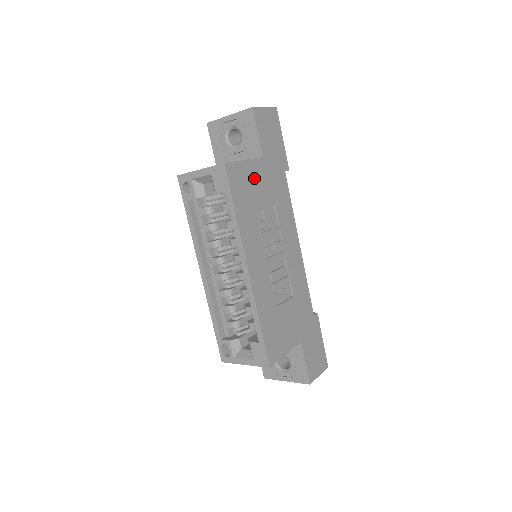
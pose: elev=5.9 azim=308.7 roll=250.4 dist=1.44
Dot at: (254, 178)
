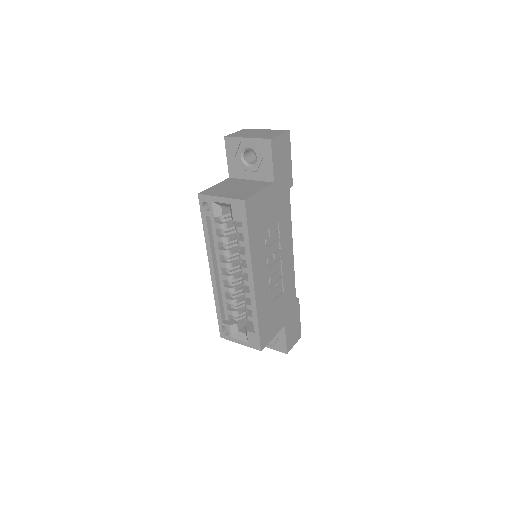
Dot at: (265, 204)
